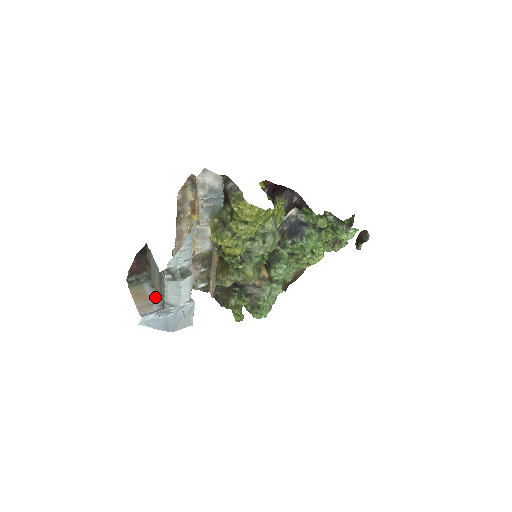
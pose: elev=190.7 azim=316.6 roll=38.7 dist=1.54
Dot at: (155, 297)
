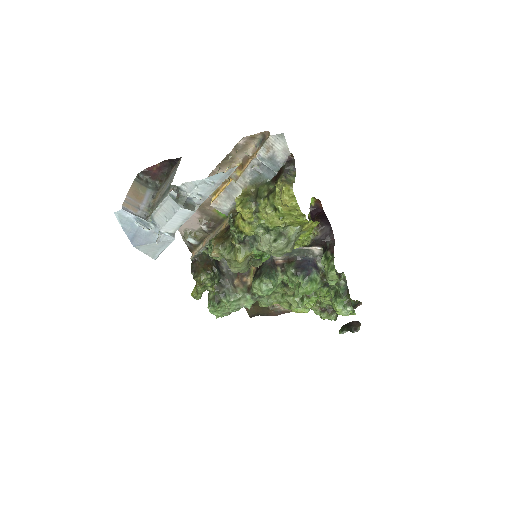
Dot at: (147, 206)
